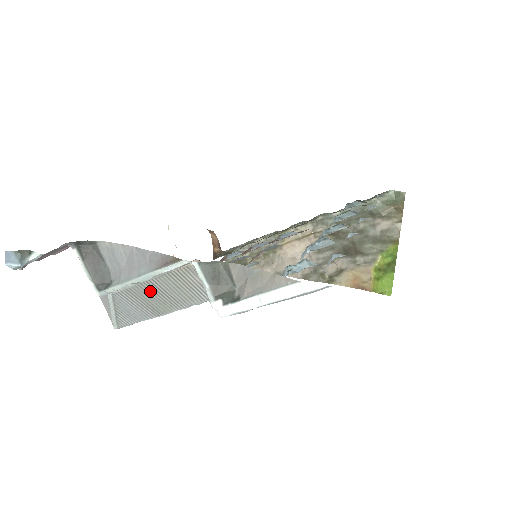
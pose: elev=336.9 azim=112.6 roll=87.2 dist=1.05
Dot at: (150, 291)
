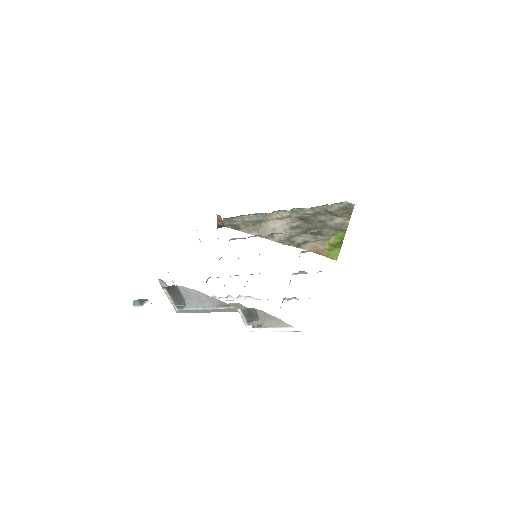
Dot at: occluded
